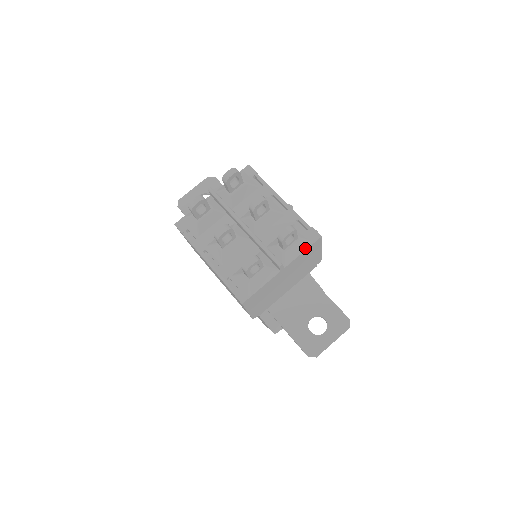
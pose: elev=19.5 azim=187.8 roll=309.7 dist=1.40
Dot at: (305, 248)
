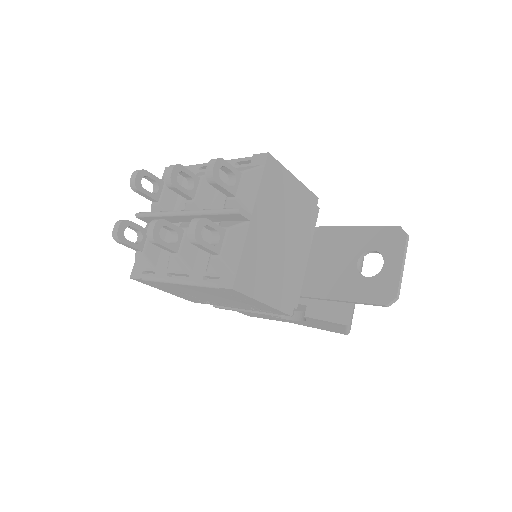
Dot at: (259, 177)
